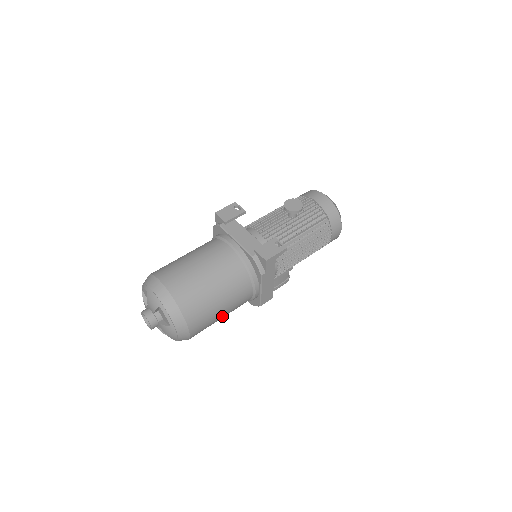
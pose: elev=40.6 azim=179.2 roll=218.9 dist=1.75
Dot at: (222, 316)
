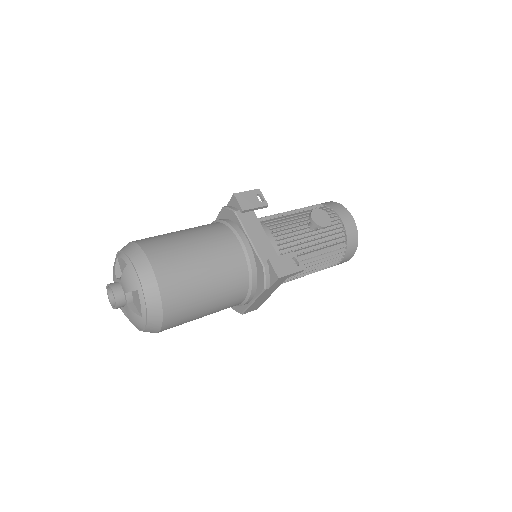
Dot at: (200, 317)
